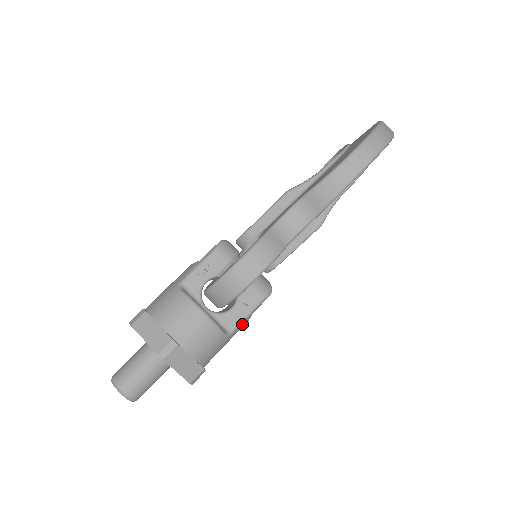
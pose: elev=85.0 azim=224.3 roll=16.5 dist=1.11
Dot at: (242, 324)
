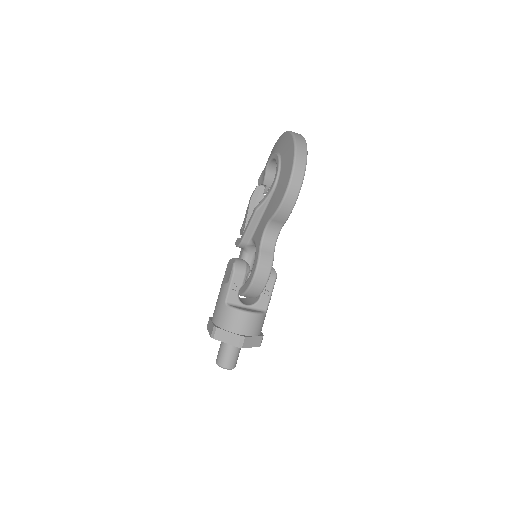
Dot at: occluded
